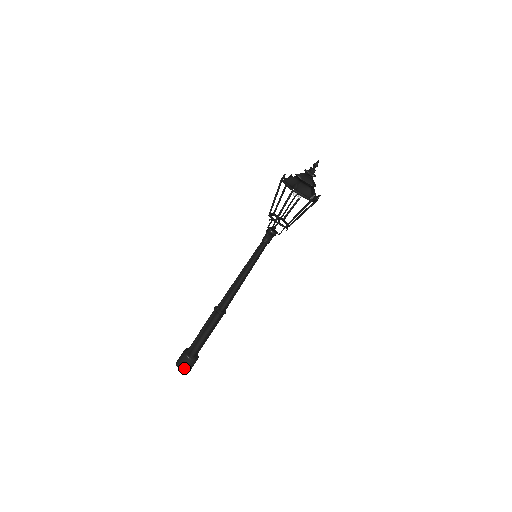
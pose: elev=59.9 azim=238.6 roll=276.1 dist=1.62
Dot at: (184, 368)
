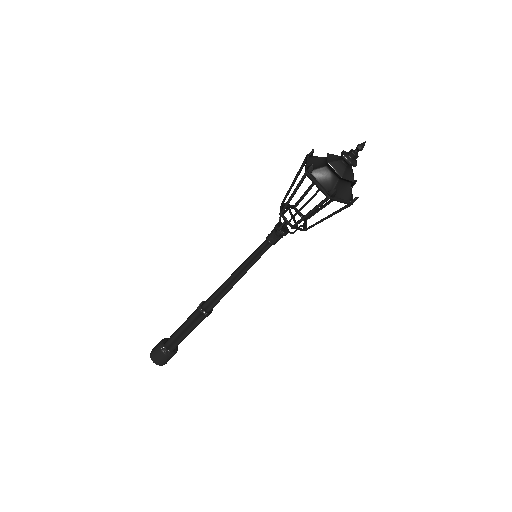
Dot at: (163, 363)
